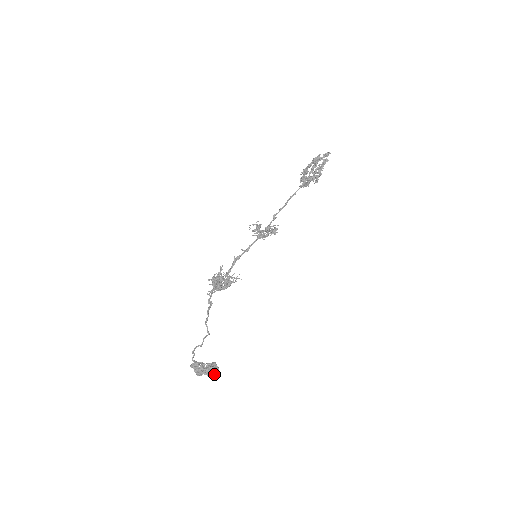
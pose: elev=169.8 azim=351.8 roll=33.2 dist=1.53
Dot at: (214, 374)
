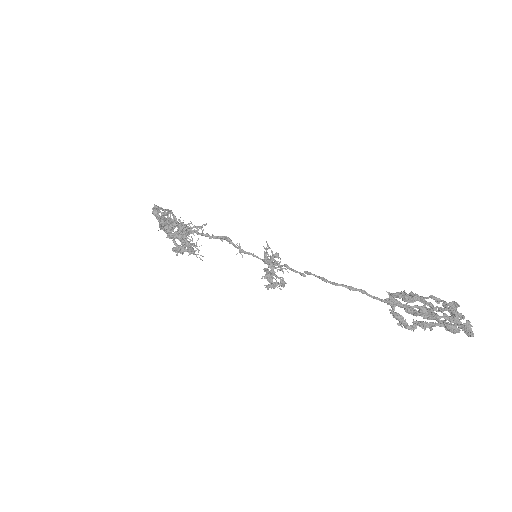
Dot at: occluded
